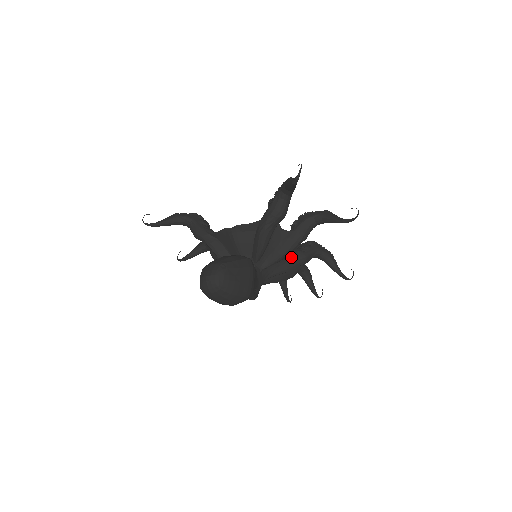
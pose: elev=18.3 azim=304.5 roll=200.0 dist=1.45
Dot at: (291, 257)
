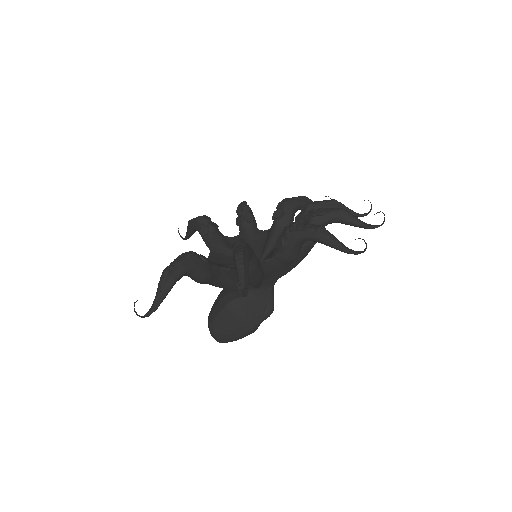
Dot at: (272, 267)
